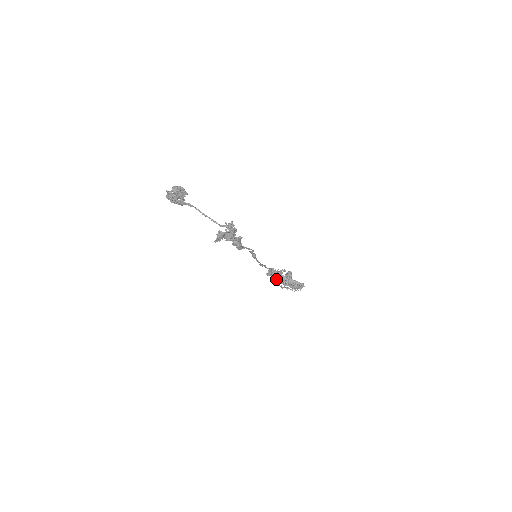
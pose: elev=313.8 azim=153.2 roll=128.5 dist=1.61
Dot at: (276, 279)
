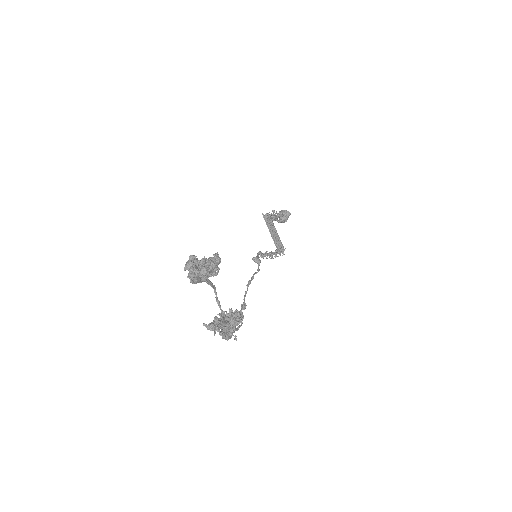
Dot at: (260, 254)
